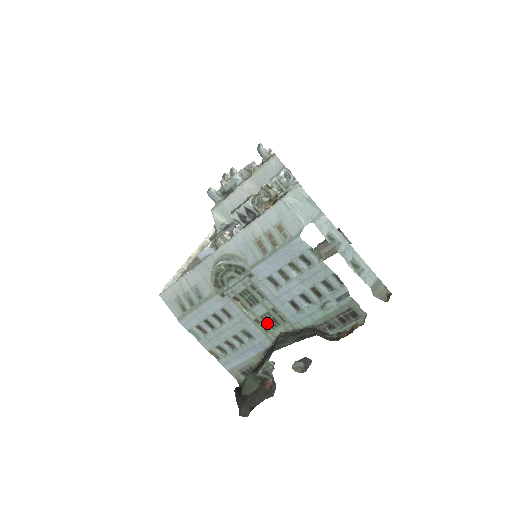
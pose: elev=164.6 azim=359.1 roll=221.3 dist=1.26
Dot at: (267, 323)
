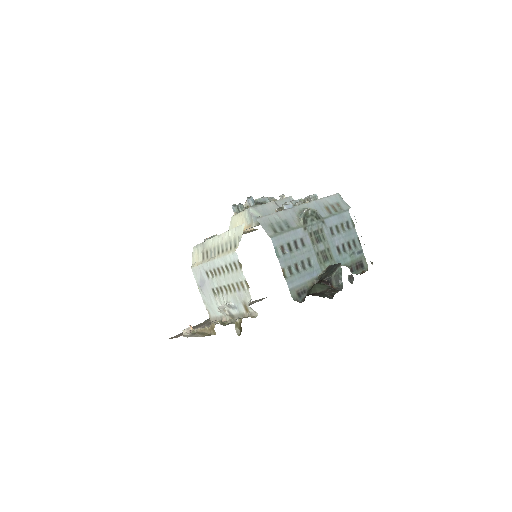
Dot at: (323, 257)
